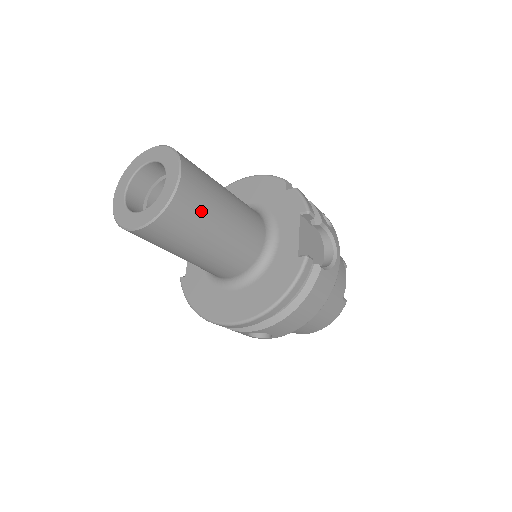
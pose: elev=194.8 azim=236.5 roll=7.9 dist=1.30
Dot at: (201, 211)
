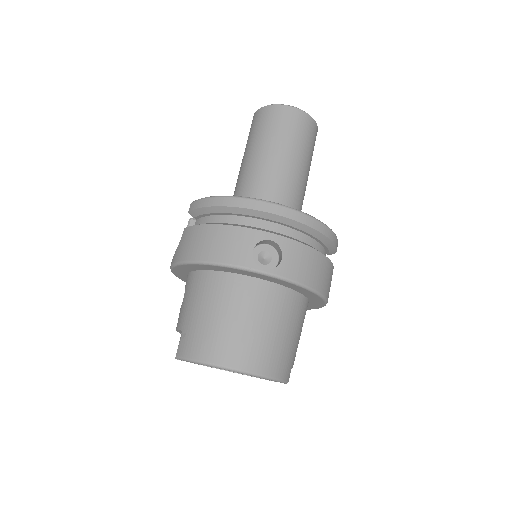
Dot at: occluded
